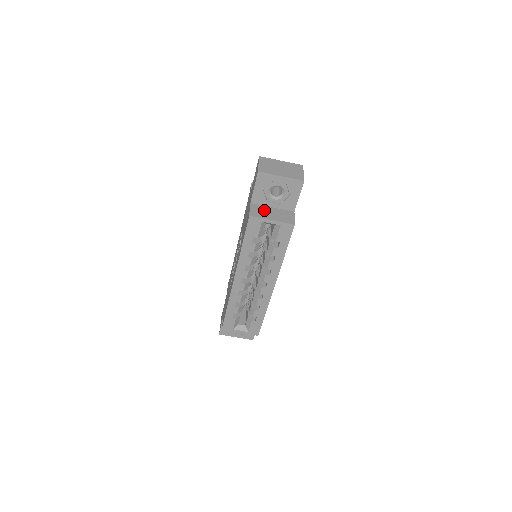
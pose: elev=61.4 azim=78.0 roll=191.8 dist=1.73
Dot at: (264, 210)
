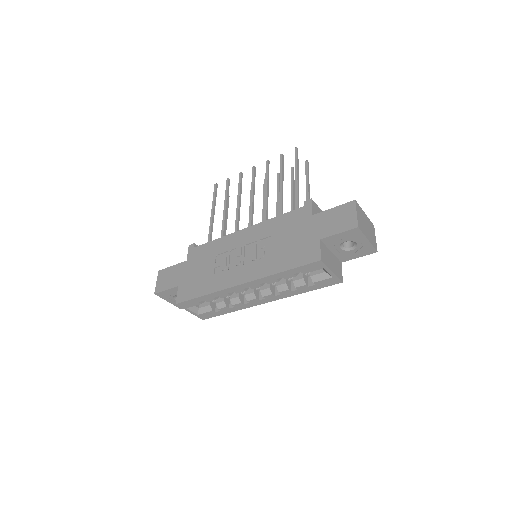
Dot at: (328, 254)
